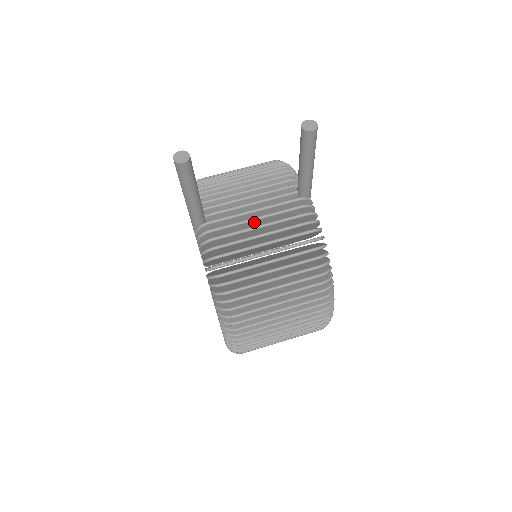
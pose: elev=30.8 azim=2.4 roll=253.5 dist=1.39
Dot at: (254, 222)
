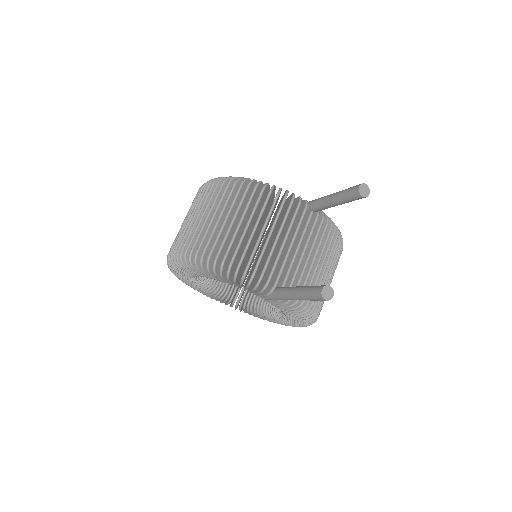
Dot at: (307, 259)
